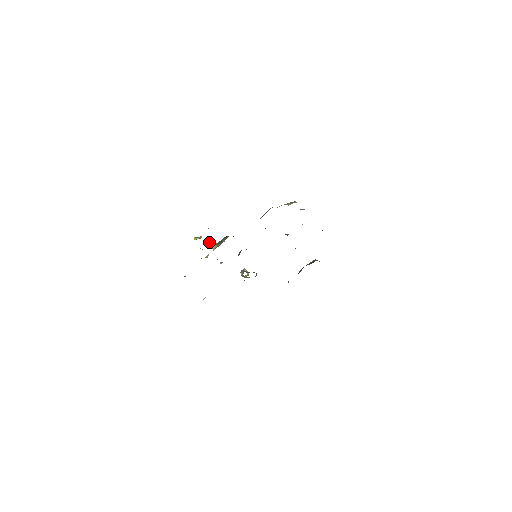
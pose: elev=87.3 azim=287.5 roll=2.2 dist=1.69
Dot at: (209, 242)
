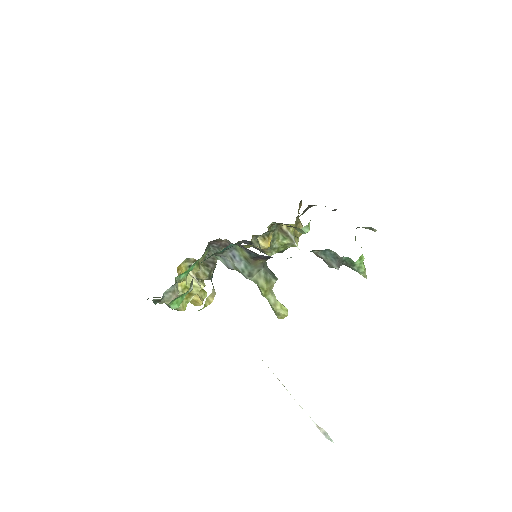
Dot at: occluded
